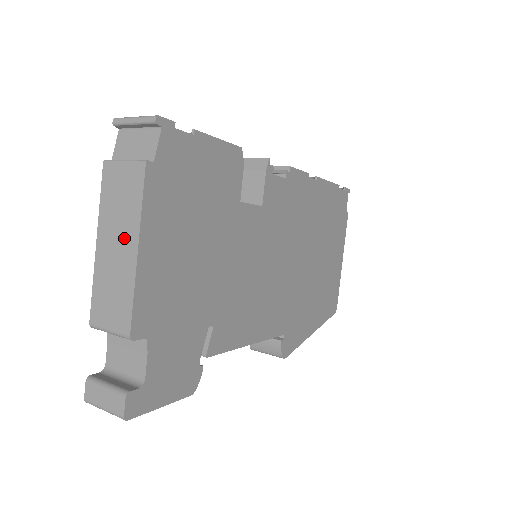
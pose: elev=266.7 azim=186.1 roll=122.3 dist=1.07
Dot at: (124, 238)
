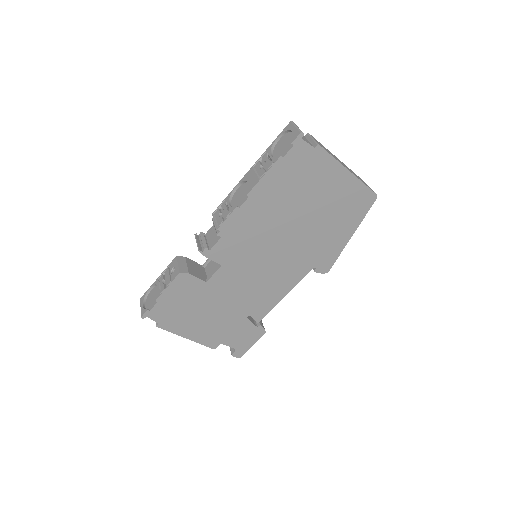
Dot at: occluded
